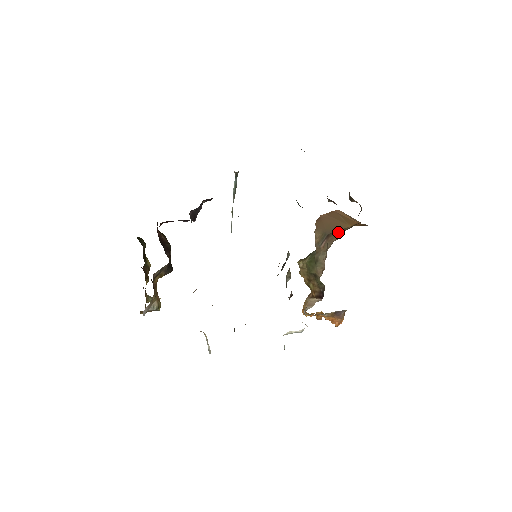
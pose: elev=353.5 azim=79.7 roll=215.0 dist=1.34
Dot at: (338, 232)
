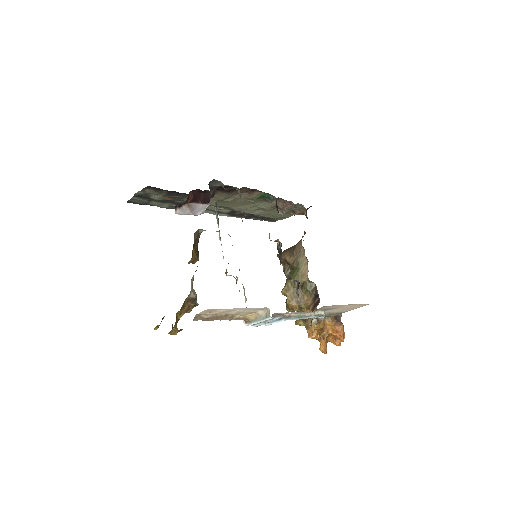
Dot at: occluded
